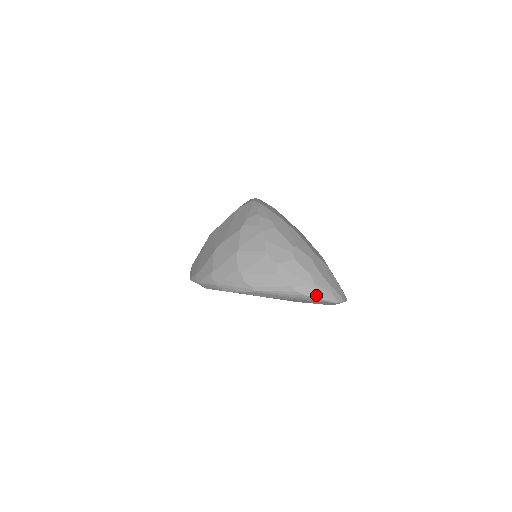
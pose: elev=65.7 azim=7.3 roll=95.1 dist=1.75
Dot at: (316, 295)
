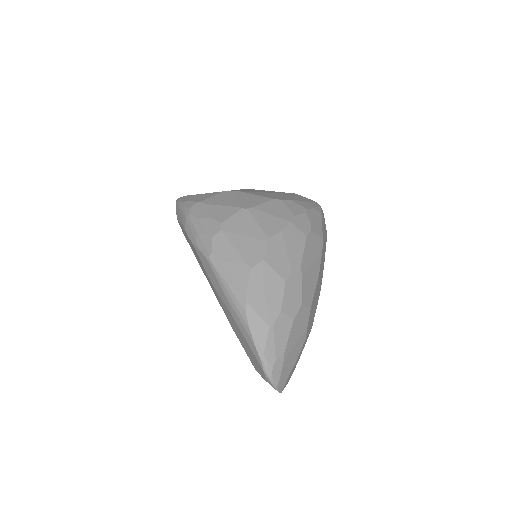
Dot at: (258, 339)
